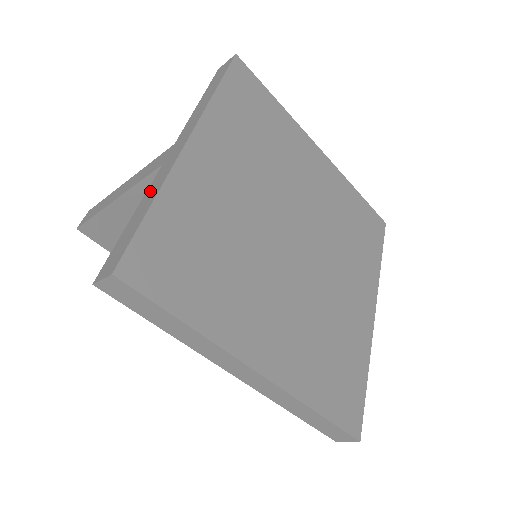
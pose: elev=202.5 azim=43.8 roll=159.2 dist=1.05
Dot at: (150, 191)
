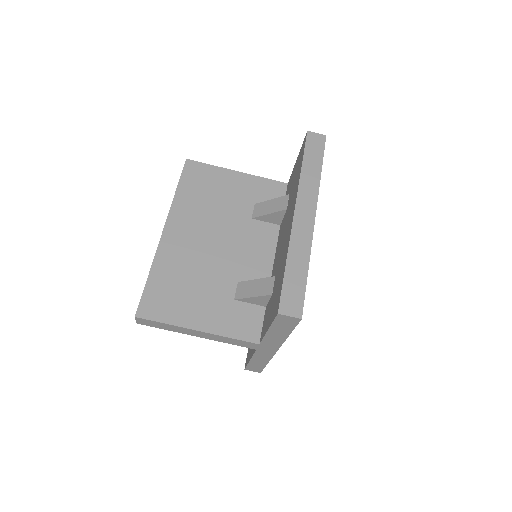
Dot at: occluded
